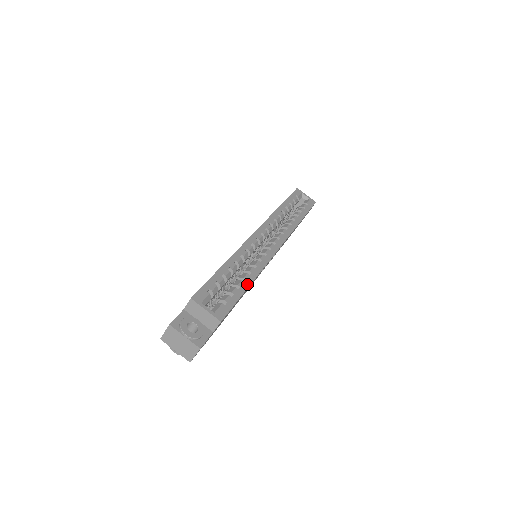
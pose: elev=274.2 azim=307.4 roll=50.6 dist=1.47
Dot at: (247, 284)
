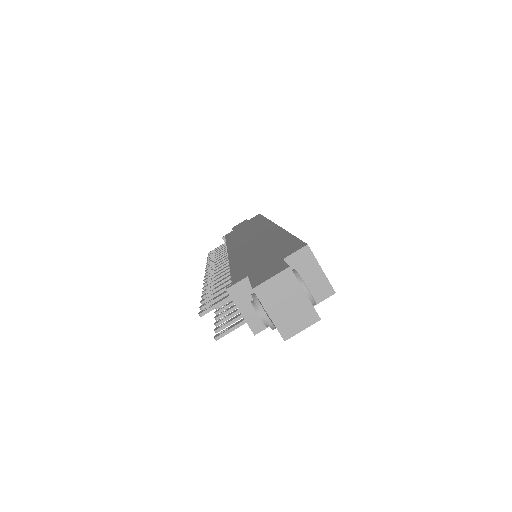
Dot at: occluded
